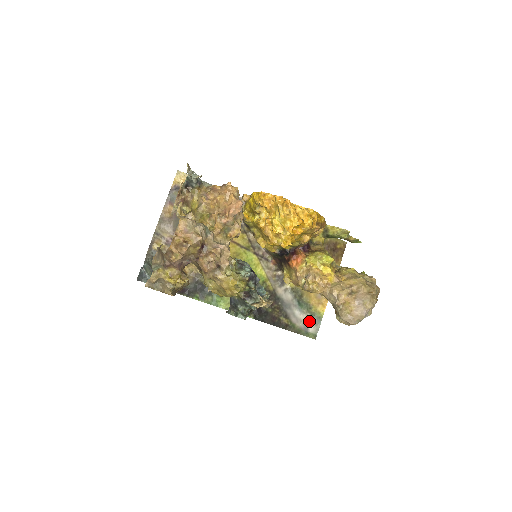
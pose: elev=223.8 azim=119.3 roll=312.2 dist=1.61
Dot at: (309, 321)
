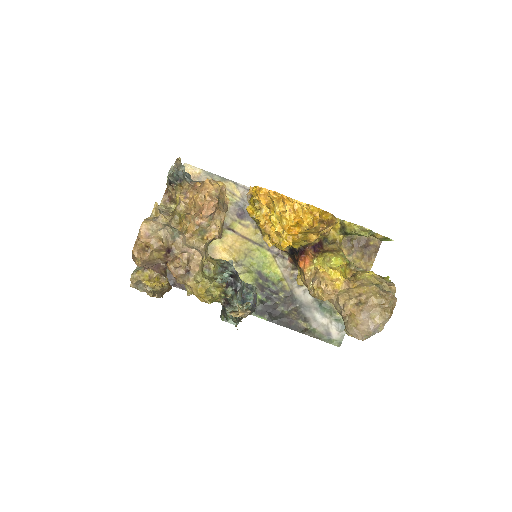
Dot at: (333, 326)
